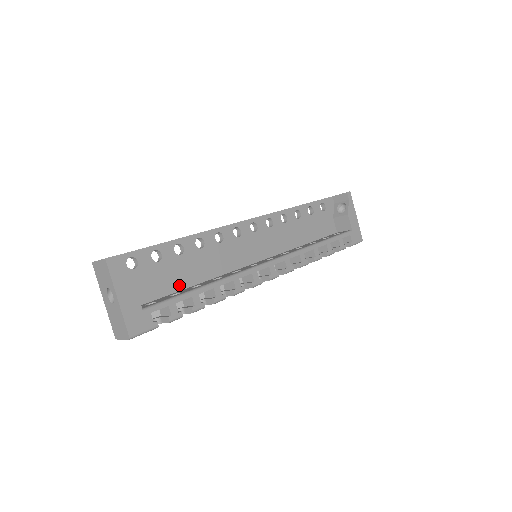
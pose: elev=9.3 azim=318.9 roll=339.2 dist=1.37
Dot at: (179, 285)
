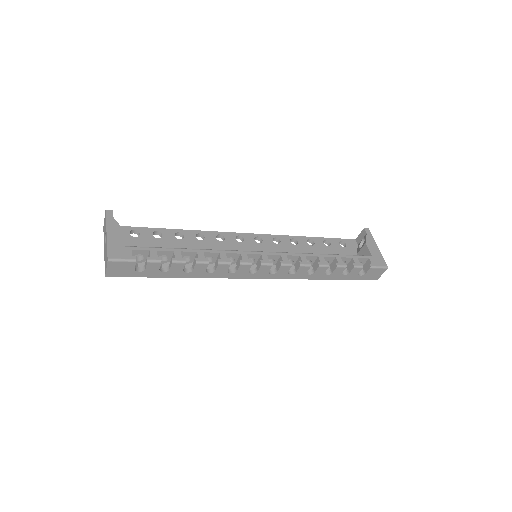
Dot at: occluded
